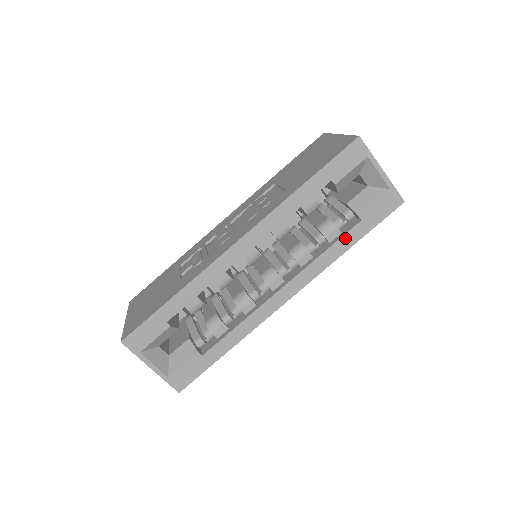
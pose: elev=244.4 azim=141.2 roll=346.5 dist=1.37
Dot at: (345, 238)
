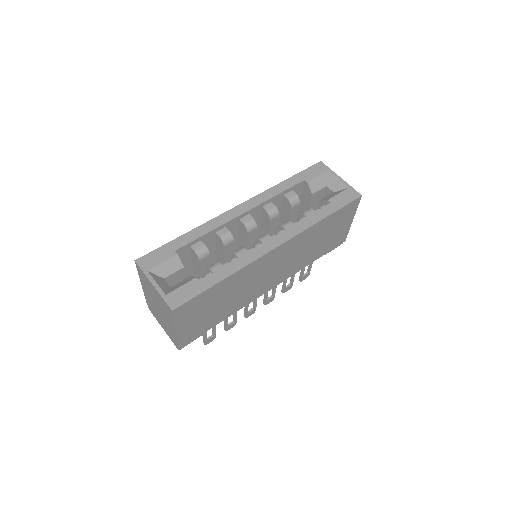
Dot at: (319, 212)
